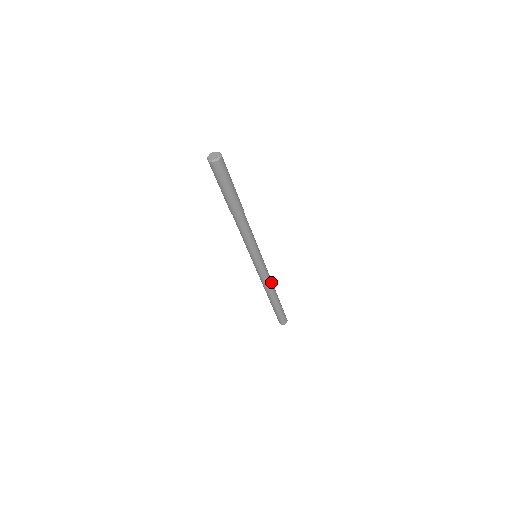
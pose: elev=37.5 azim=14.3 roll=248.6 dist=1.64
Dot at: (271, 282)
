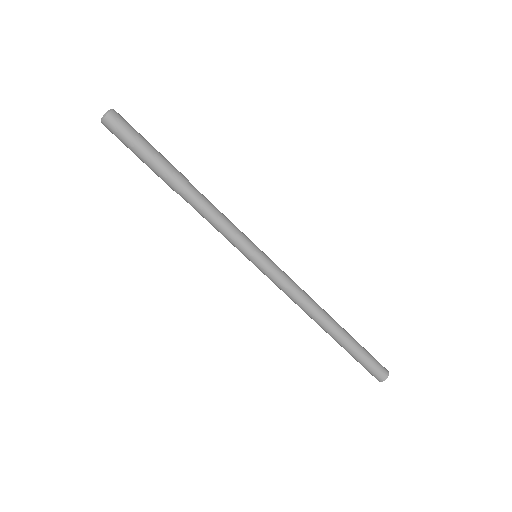
Dot at: (308, 296)
